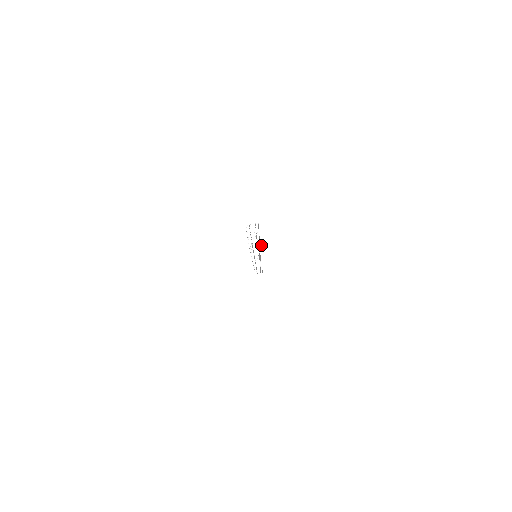
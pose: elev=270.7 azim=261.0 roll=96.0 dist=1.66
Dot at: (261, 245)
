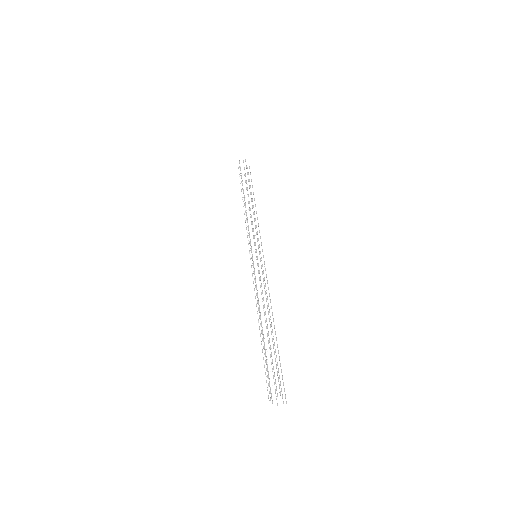
Dot at: occluded
